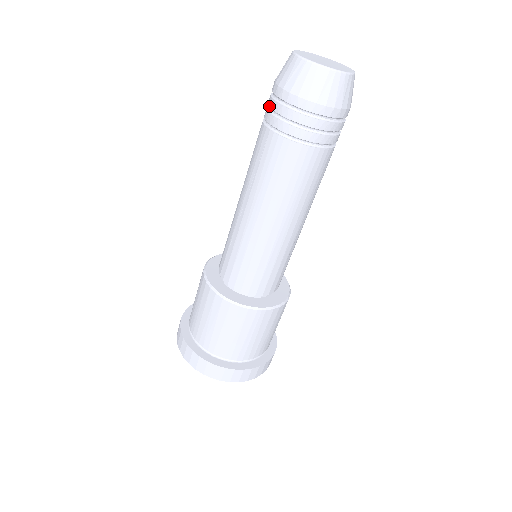
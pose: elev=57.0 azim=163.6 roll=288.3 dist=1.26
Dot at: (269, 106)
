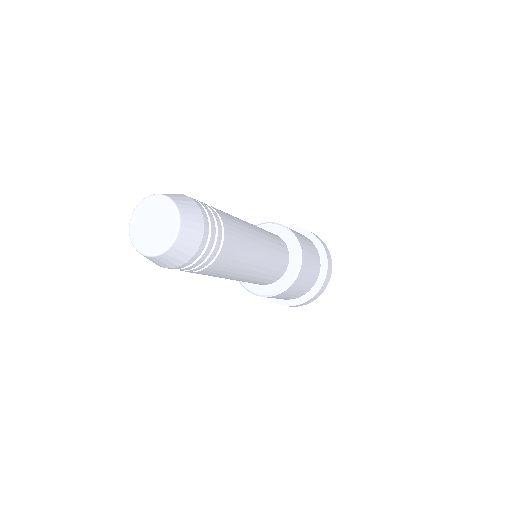
Dot at: occluded
